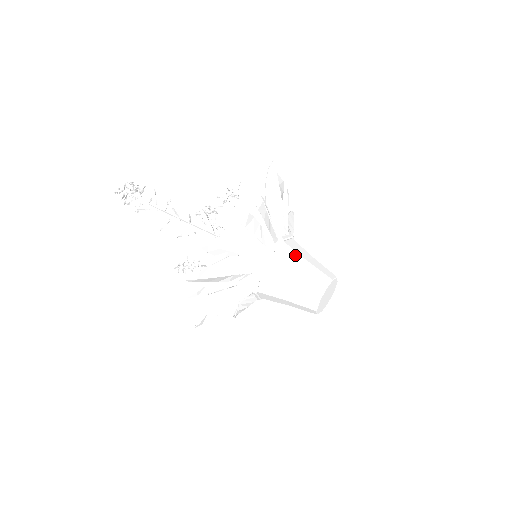
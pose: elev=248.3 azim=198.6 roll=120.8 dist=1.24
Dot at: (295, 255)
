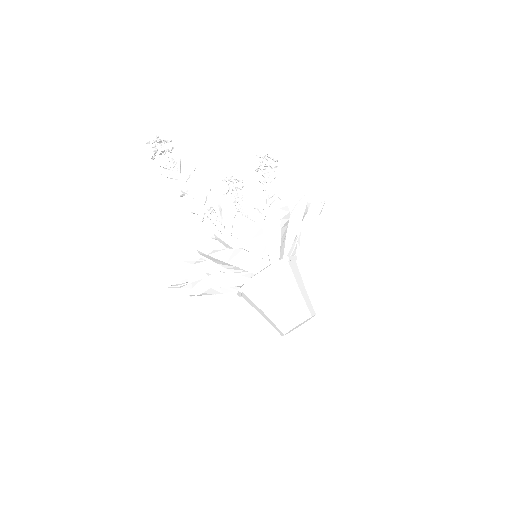
Dot at: (277, 287)
